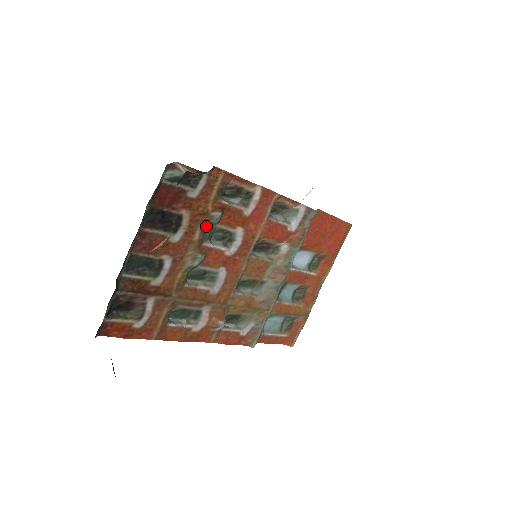
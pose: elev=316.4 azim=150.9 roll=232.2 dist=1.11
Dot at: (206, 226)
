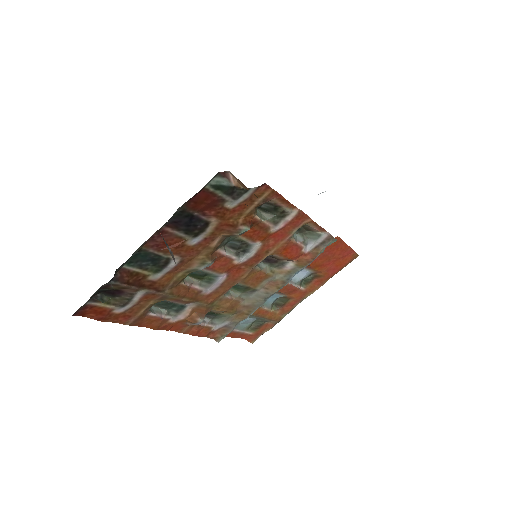
Dot at: (228, 236)
